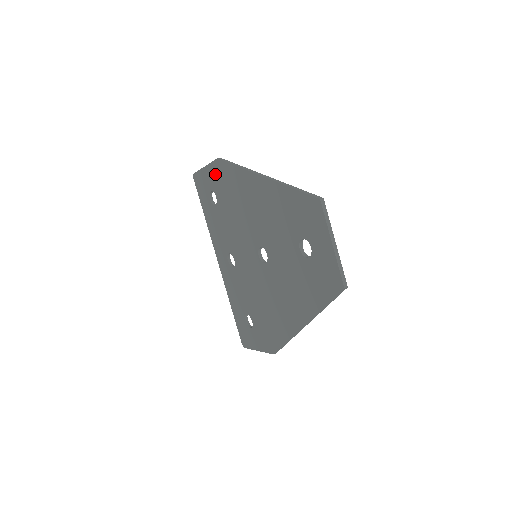
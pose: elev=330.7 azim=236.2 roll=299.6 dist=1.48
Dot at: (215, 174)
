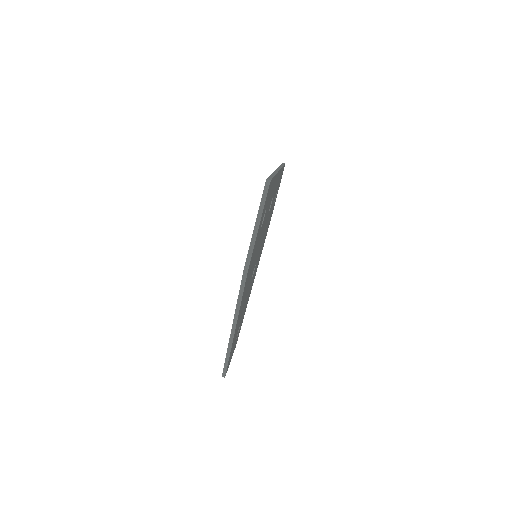
Dot at: occluded
